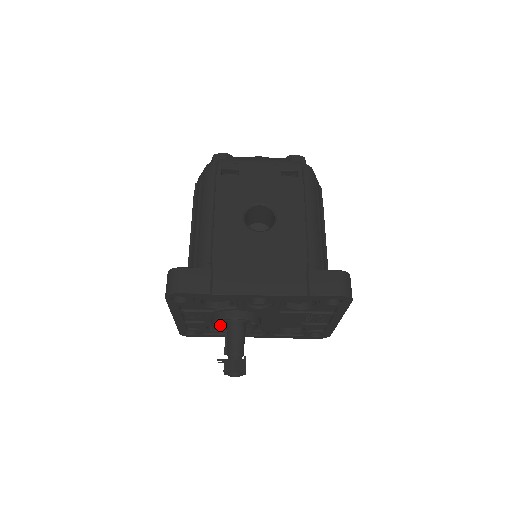
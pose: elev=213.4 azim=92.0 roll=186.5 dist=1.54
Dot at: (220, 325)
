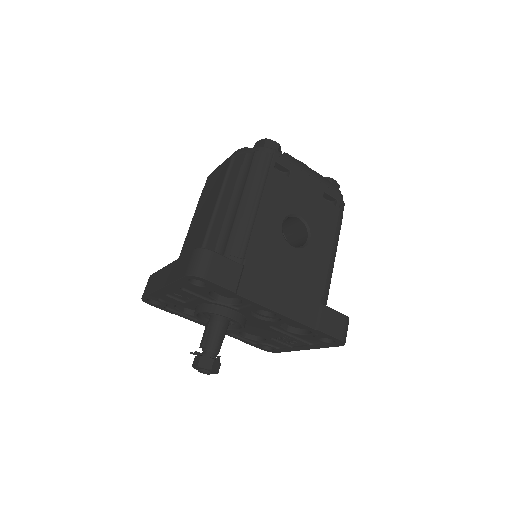
Dot at: occluded
